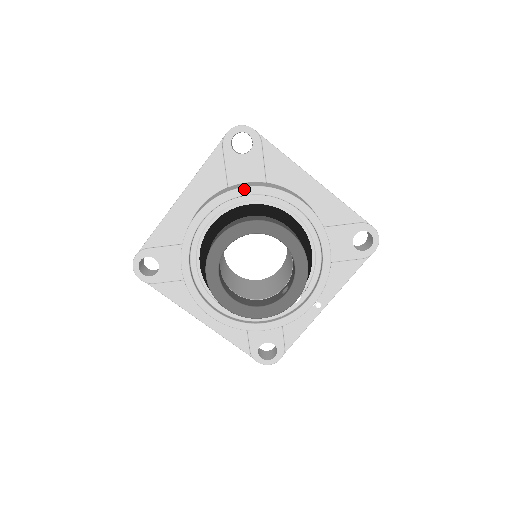
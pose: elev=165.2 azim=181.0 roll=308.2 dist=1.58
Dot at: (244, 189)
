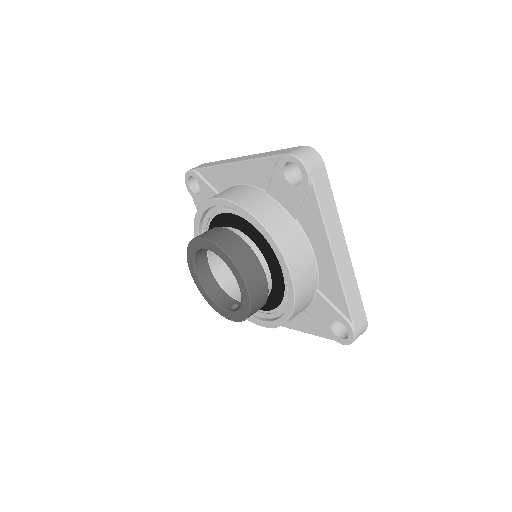
Dot at: (254, 218)
